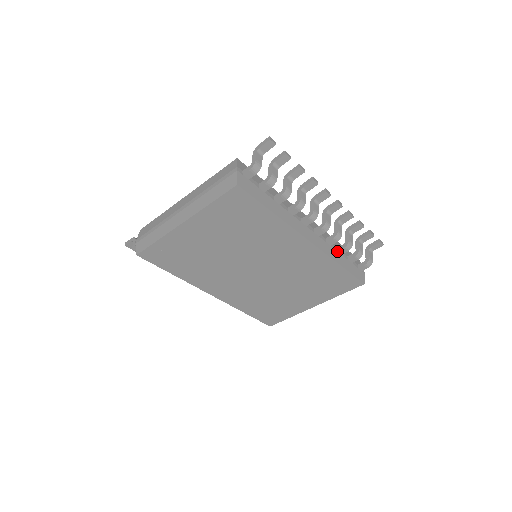
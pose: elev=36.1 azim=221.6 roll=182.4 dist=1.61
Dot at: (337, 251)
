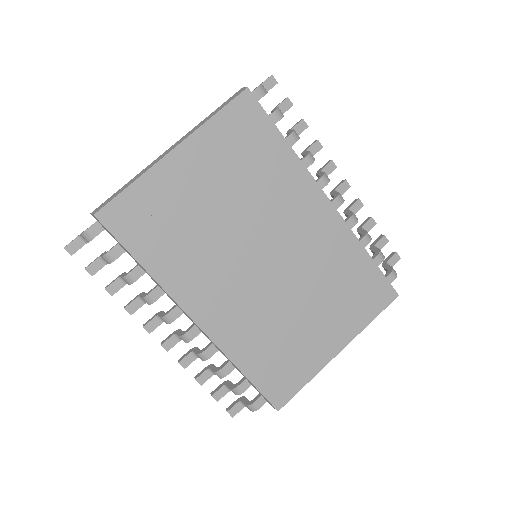
Dot at: occluded
